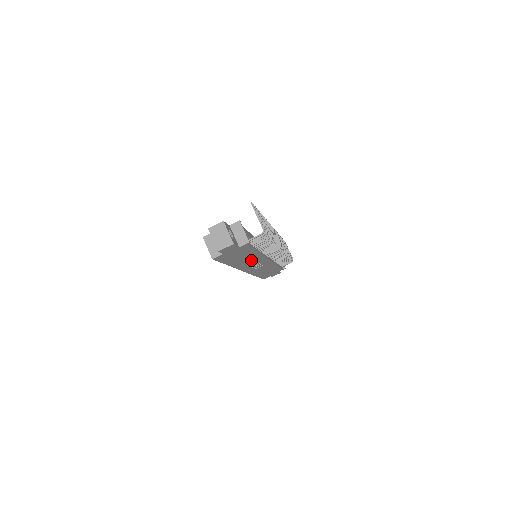
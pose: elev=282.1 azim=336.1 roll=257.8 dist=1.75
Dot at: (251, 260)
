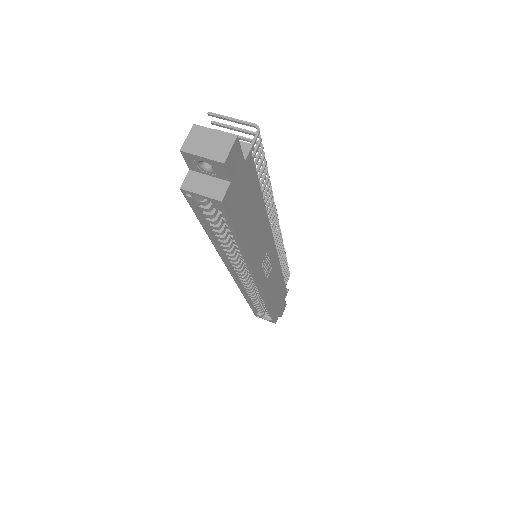
Dot at: (260, 238)
